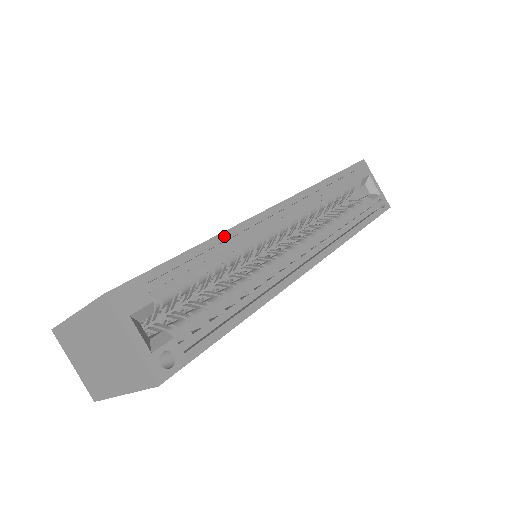
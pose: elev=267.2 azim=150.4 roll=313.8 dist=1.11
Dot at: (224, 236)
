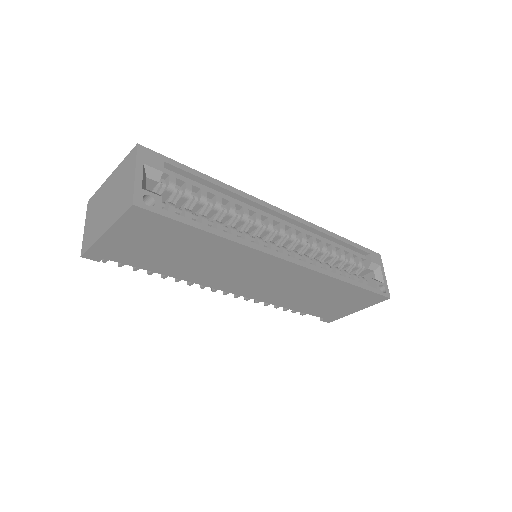
Dot at: (234, 190)
